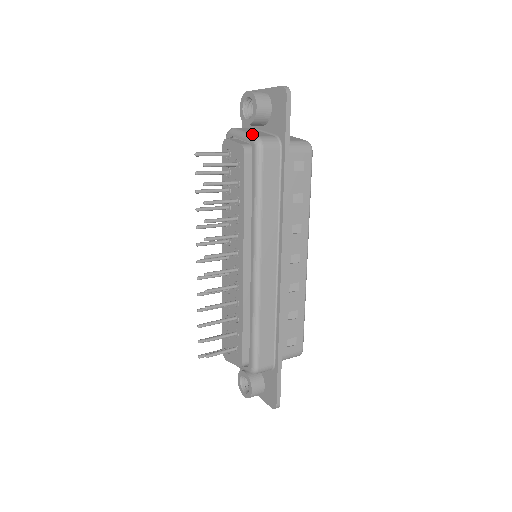
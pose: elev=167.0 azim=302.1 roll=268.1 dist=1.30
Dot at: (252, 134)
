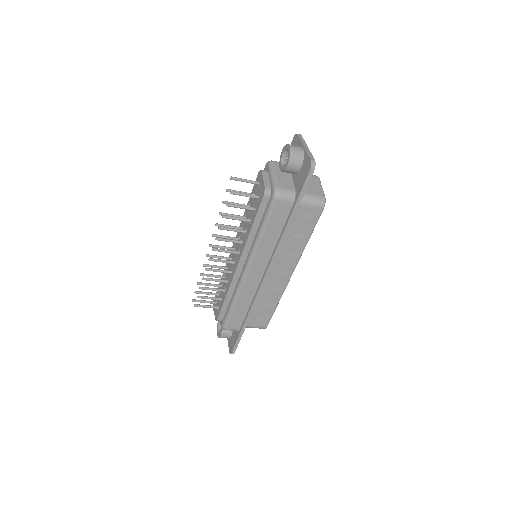
Dot at: (277, 182)
